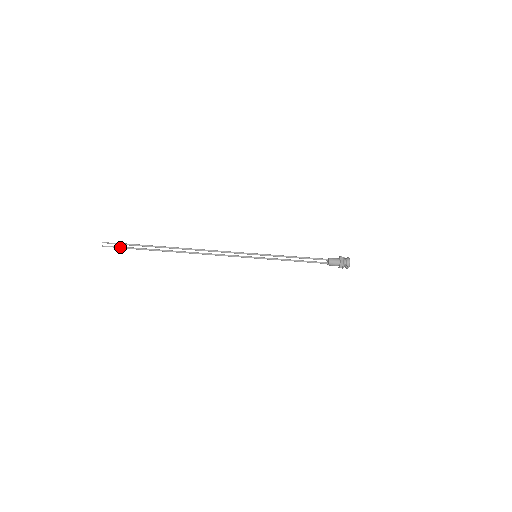
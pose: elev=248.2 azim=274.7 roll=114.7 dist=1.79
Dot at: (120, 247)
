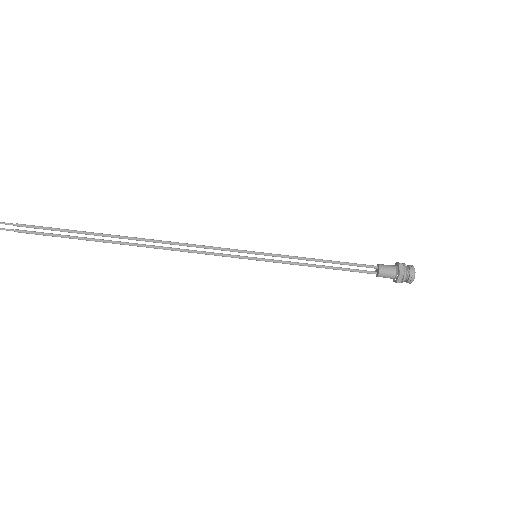
Dot at: (27, 232)
